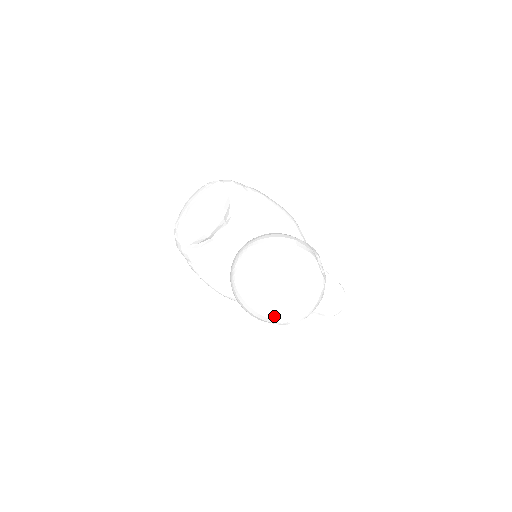
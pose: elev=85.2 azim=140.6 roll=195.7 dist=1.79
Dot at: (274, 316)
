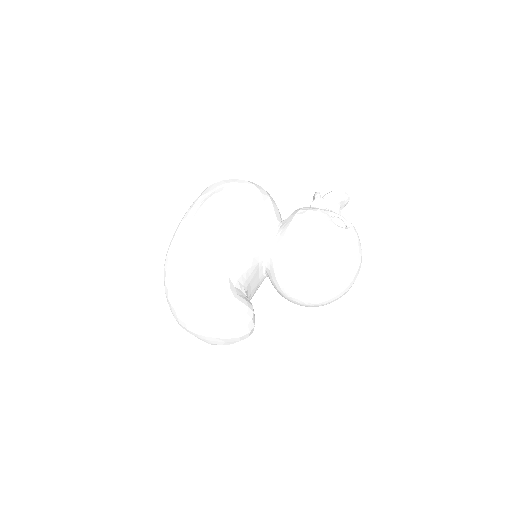
Dot at: occluded
